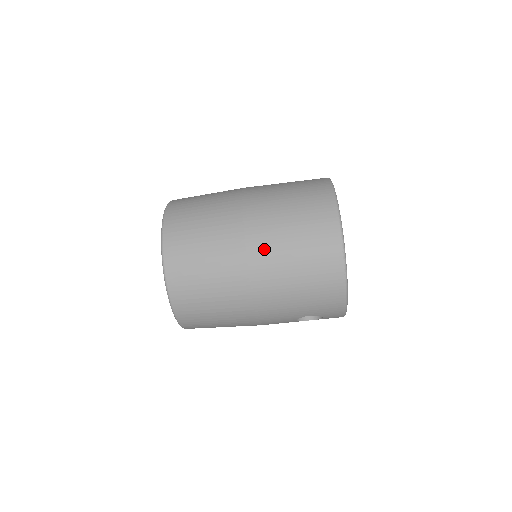
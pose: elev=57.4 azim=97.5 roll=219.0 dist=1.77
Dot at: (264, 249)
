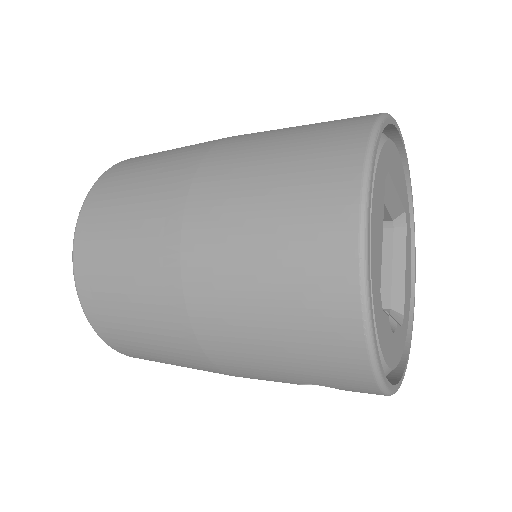
Dot at: (209, 252)
